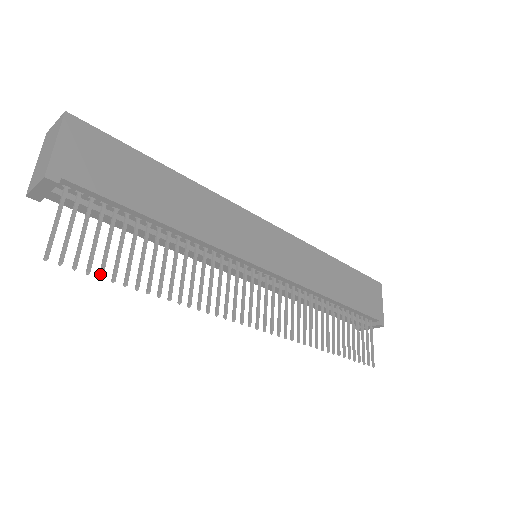
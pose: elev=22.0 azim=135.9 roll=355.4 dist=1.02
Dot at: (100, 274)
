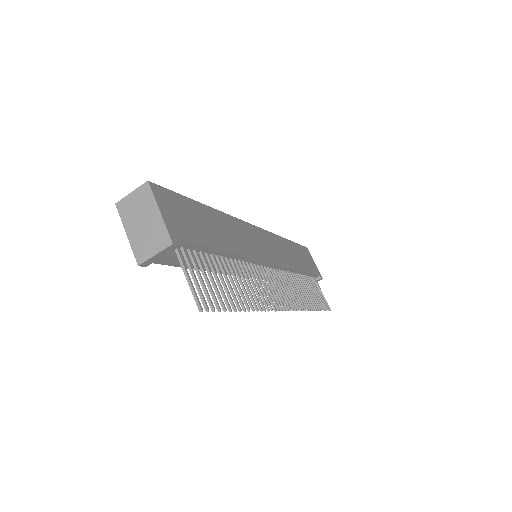
Dot at: (224, 308)
